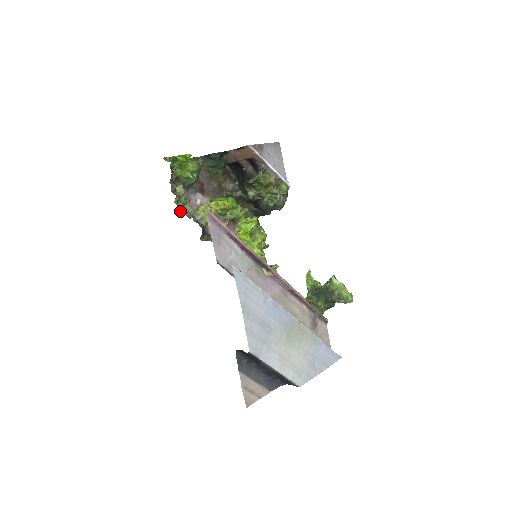
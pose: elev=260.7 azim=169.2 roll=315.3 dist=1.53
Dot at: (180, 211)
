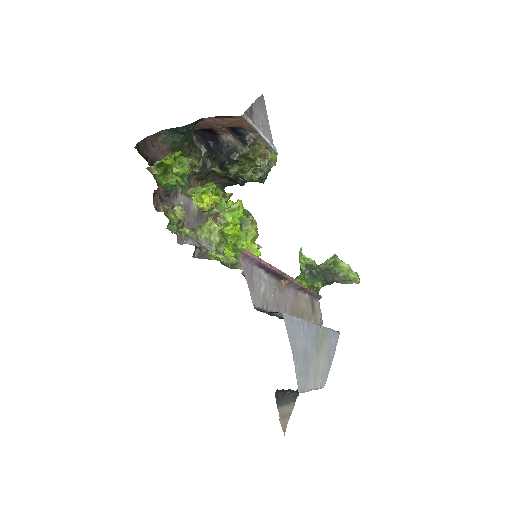
Dot at: (180, 240)
